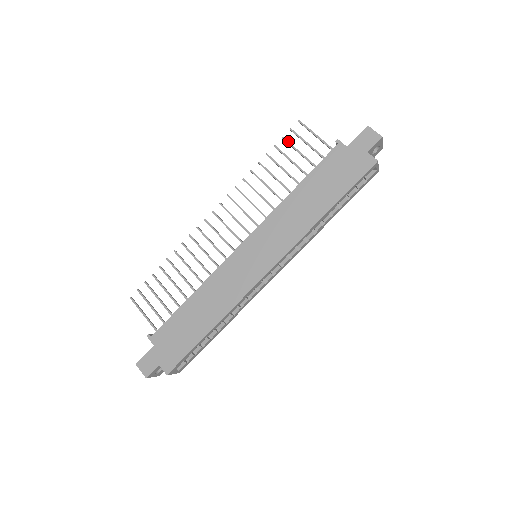
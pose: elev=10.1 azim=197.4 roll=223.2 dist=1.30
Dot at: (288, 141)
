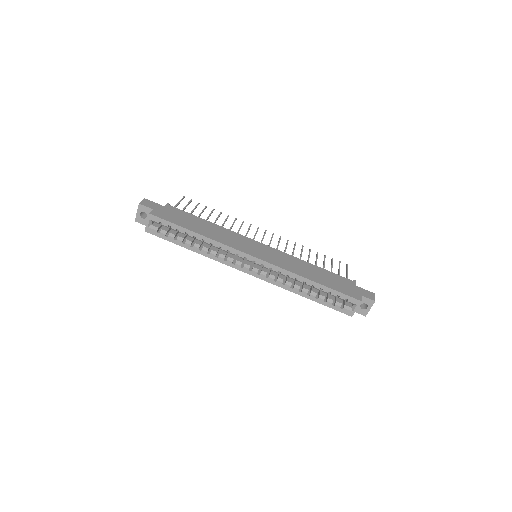
Dot at: occluded
